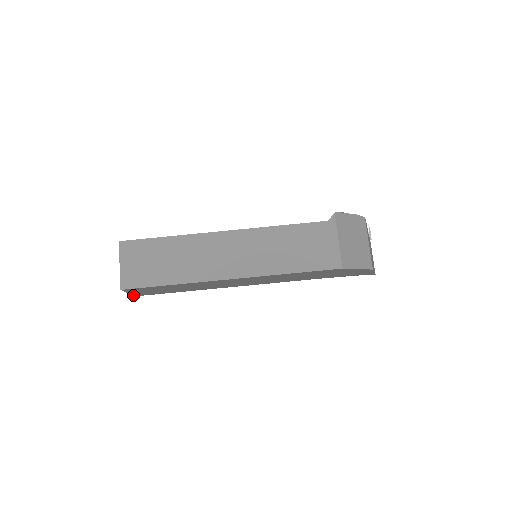
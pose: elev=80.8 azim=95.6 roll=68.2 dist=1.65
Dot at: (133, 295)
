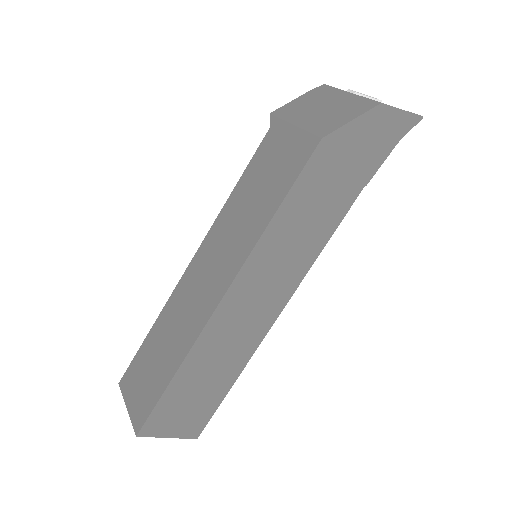
Dot at: occluded
